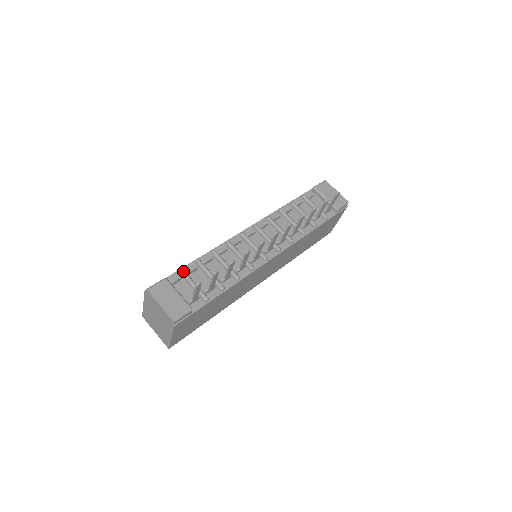
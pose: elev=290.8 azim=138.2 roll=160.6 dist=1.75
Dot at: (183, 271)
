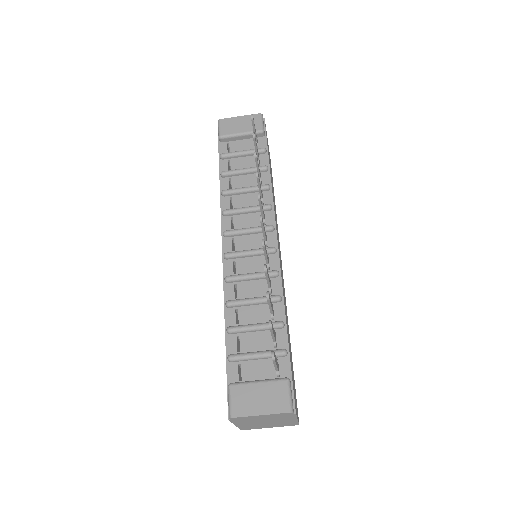
Dot at: (232, 357)
